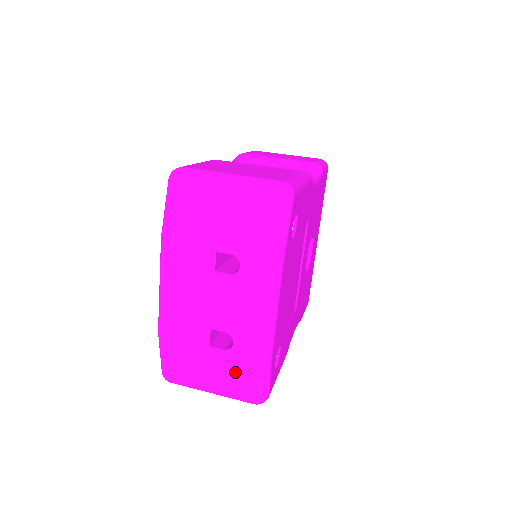
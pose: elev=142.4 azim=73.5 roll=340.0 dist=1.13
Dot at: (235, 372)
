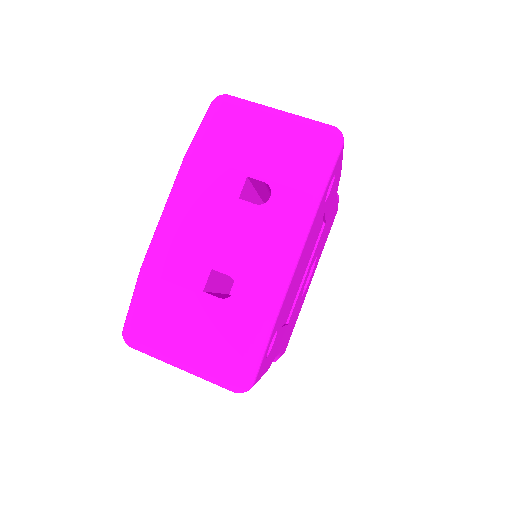
Dot at: (224, 334)
